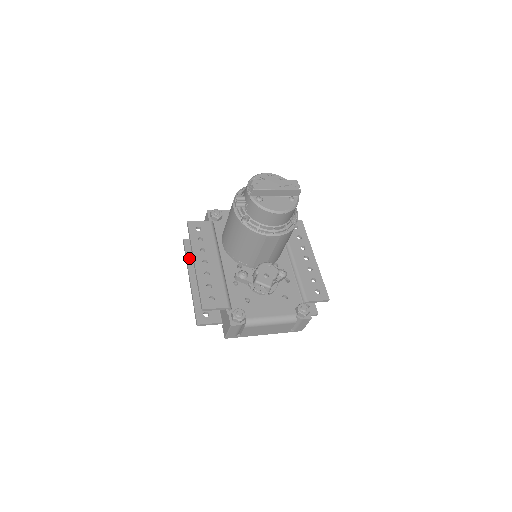
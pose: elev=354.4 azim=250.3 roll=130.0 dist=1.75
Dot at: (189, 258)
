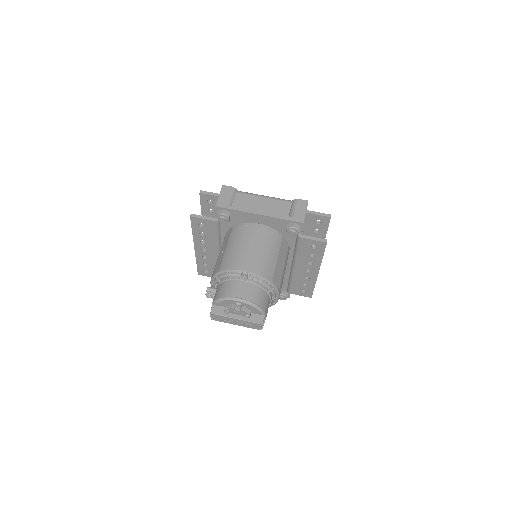
Dot at: (203, 210)
